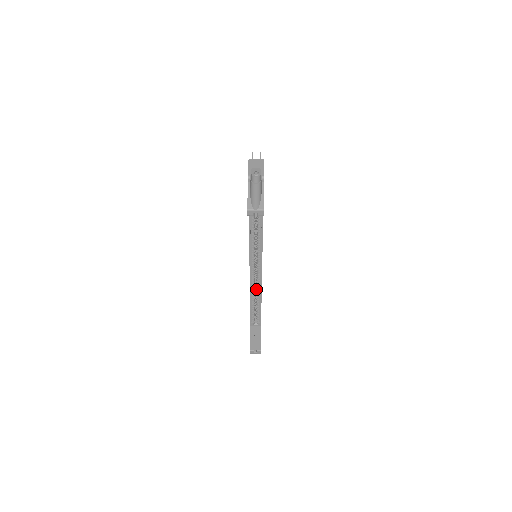
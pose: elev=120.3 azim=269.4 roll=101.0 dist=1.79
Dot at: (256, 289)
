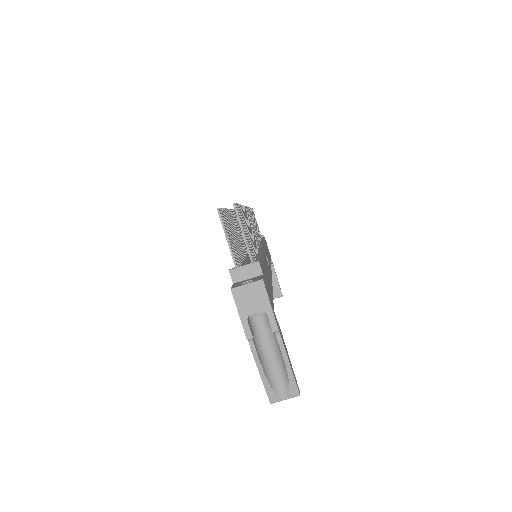
Dot at: occluded
